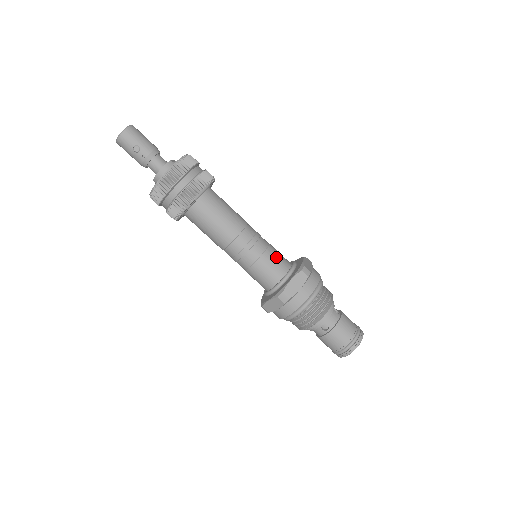
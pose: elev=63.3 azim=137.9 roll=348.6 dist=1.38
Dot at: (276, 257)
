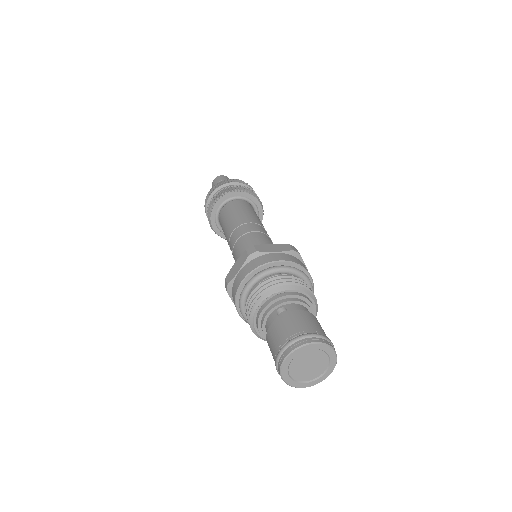
Dot at: occluded
